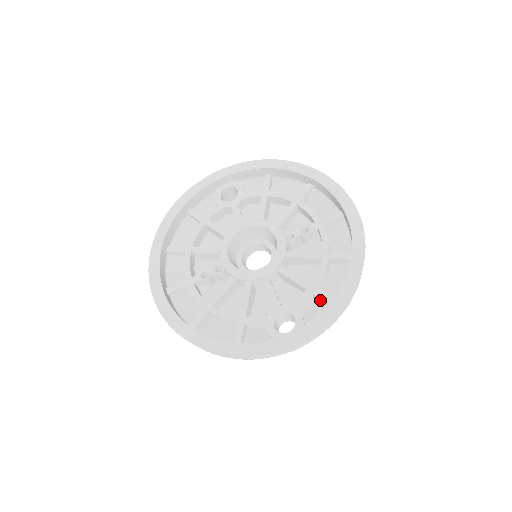
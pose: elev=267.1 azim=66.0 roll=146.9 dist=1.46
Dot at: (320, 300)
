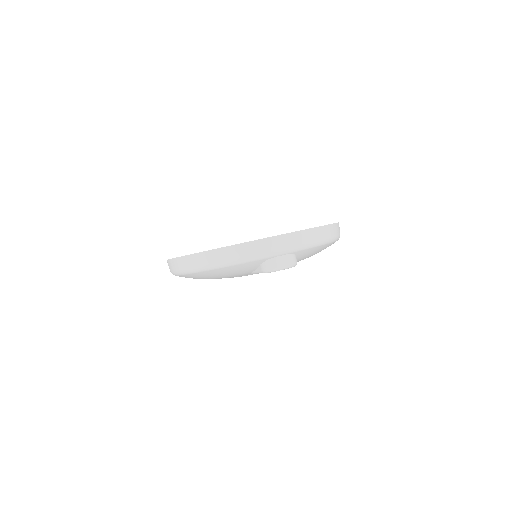
Dot at: occluded
